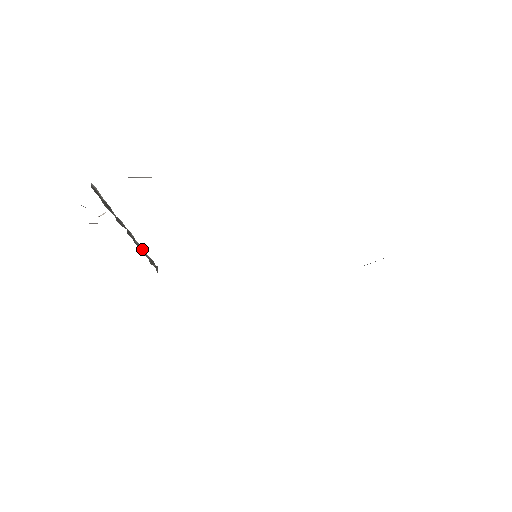
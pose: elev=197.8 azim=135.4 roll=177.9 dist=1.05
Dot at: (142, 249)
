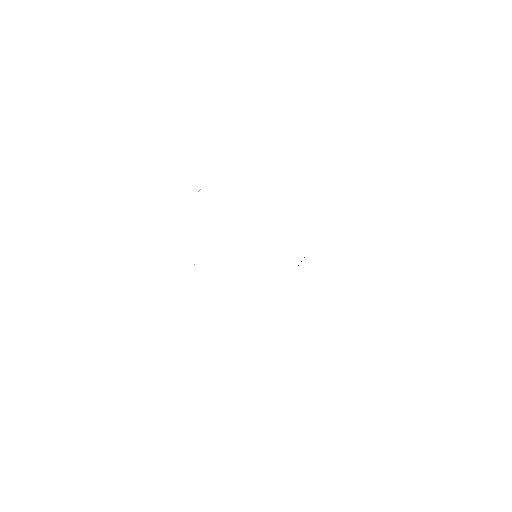
Dot at: occluded
